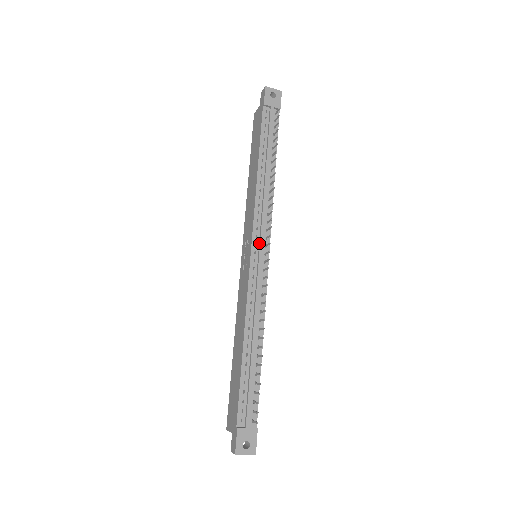
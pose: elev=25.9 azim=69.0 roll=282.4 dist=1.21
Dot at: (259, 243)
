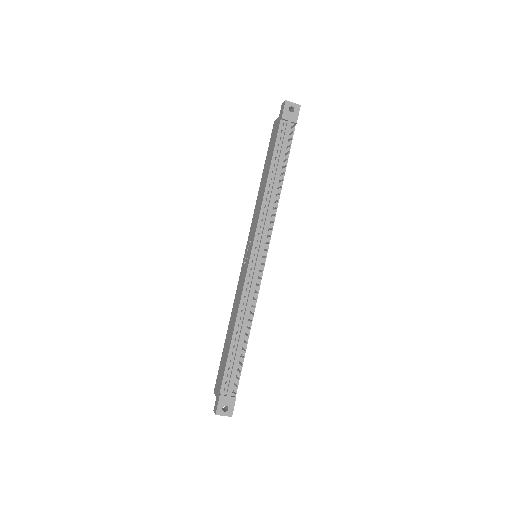
Dot at: (259, 247)
